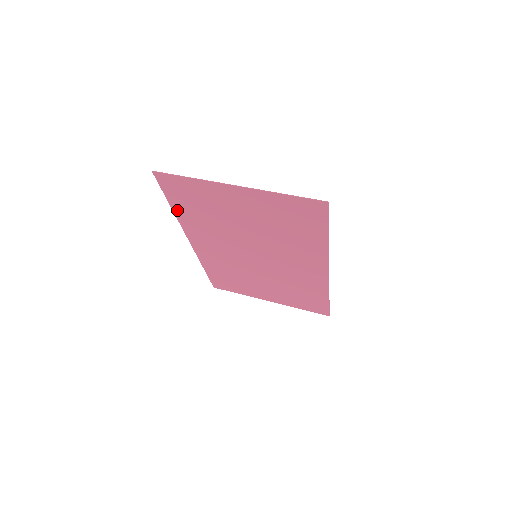
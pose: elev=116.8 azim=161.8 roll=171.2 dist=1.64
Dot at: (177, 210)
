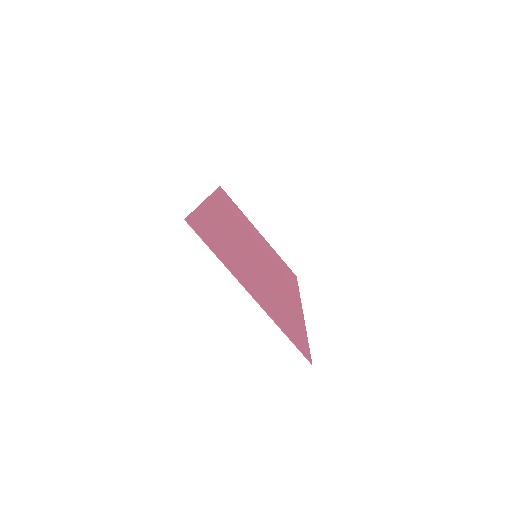
Dot at: (201, 212)
